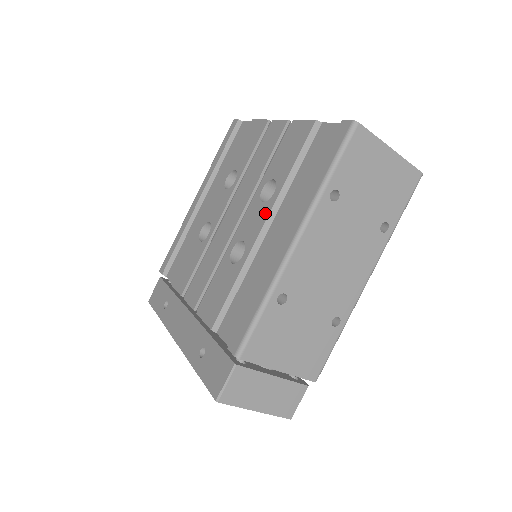
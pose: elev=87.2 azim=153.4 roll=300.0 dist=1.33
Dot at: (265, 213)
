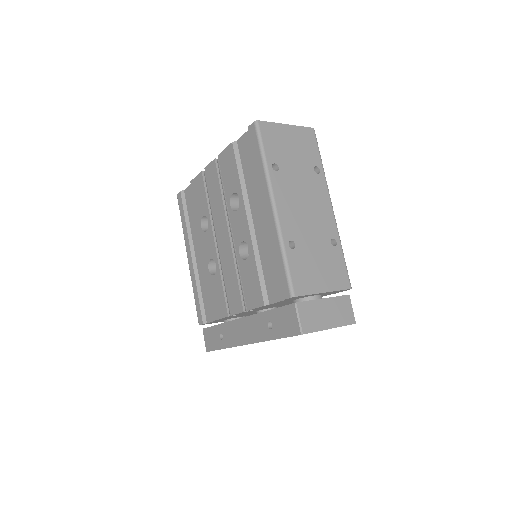
Dot at: (243, 214)
